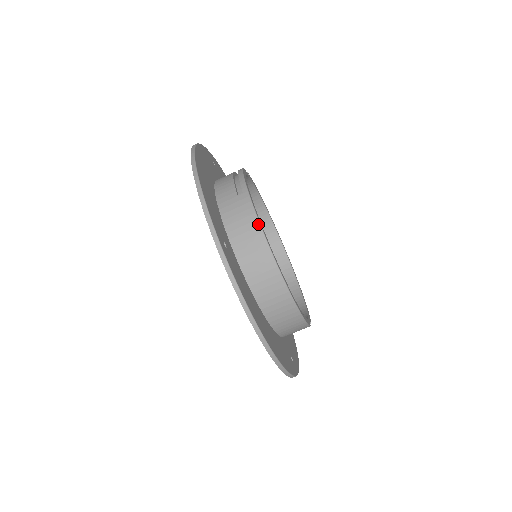
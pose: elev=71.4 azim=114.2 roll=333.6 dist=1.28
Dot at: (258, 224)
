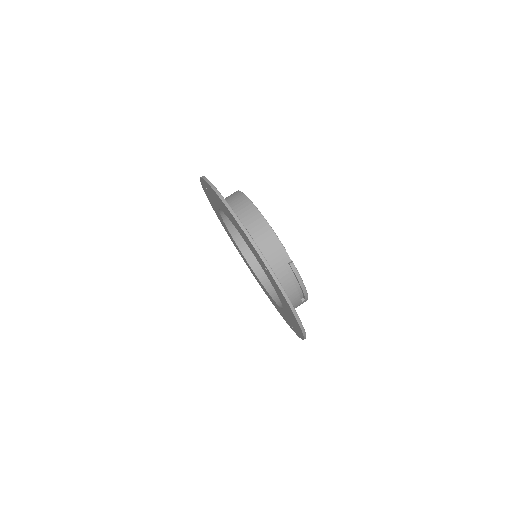
Dot at: occluded
